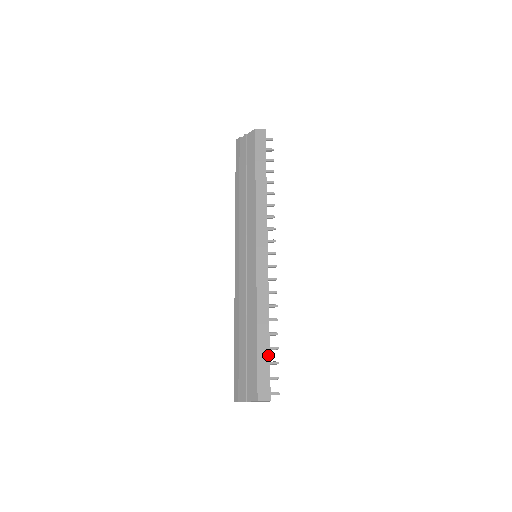
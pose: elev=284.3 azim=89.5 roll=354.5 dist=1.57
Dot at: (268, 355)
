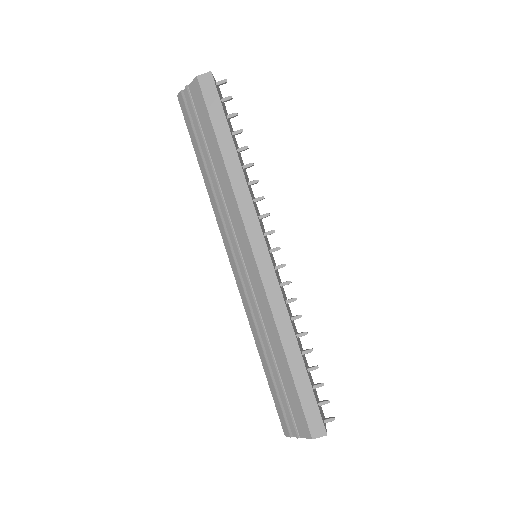
Dot at: (309, 384)
